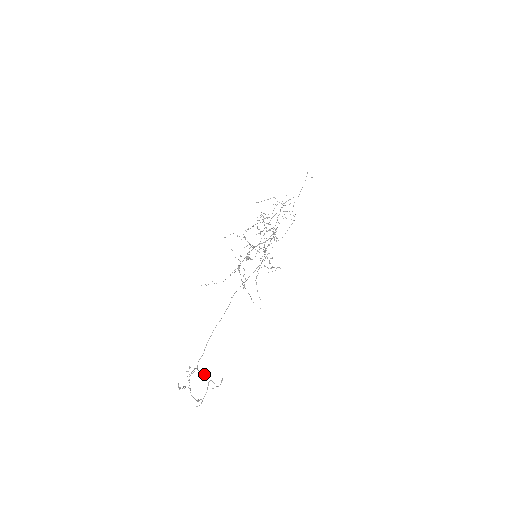
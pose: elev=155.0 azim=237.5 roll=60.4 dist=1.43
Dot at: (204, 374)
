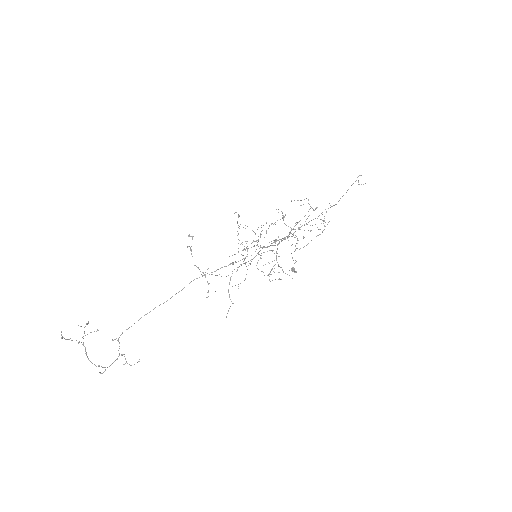
Dot at: occluded
